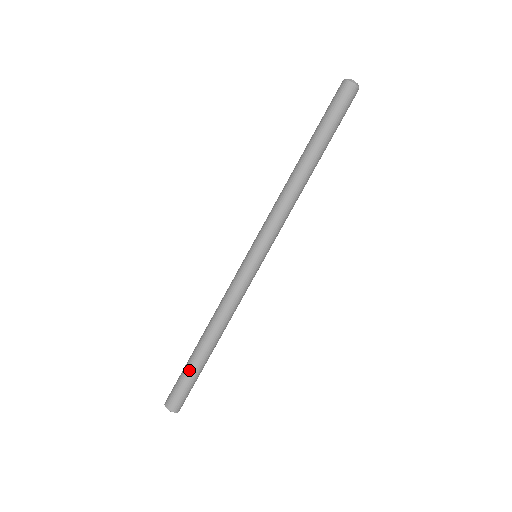
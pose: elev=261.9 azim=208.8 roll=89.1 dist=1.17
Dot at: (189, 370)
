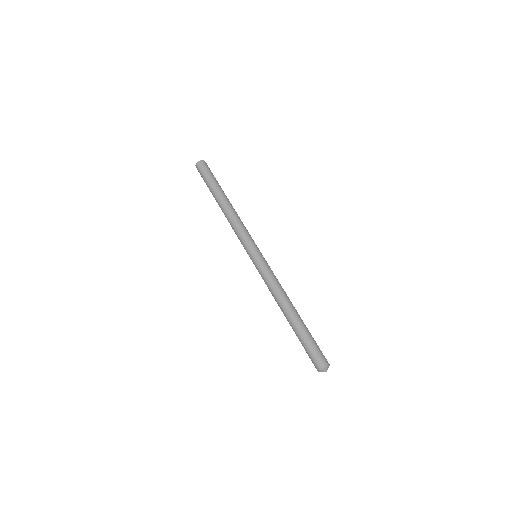
Dot at: (307, 333)
